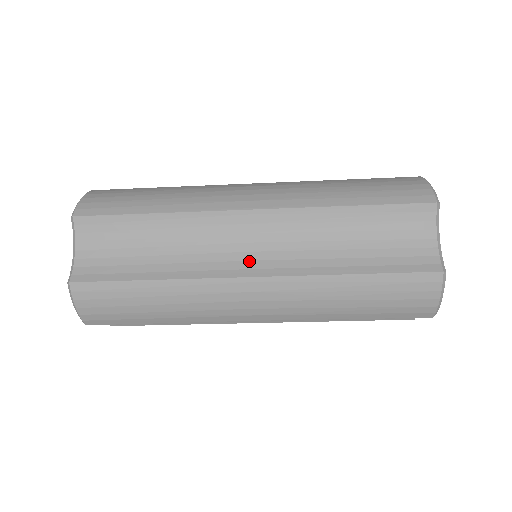
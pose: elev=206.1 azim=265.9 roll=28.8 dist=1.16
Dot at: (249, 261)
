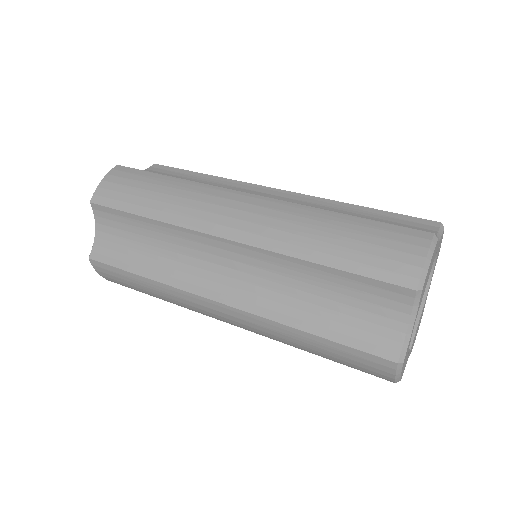
Dot at: (221, 285)
